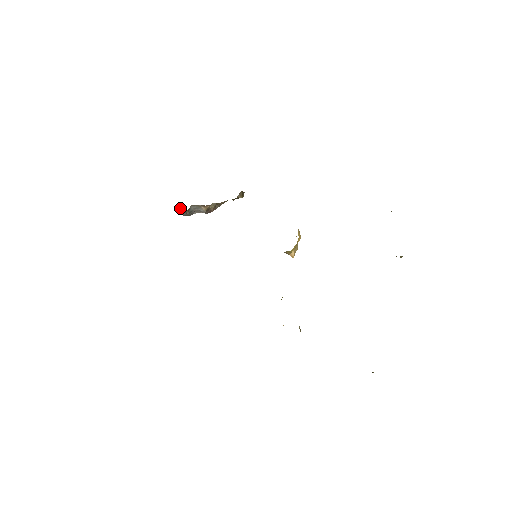
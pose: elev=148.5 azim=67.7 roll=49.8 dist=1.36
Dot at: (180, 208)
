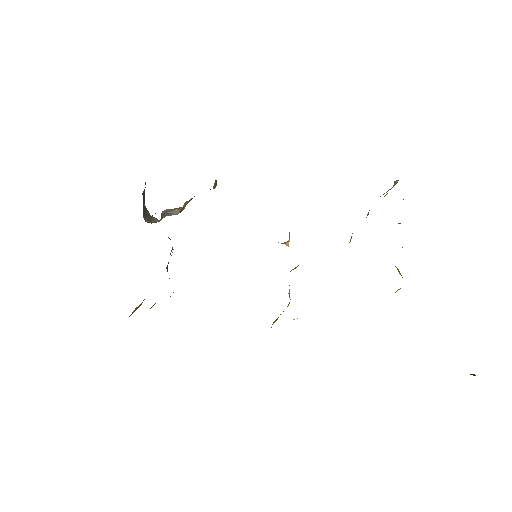
Dot at: (153, 217)
